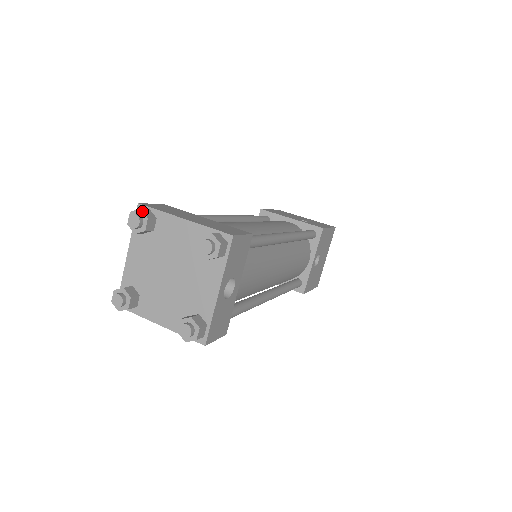
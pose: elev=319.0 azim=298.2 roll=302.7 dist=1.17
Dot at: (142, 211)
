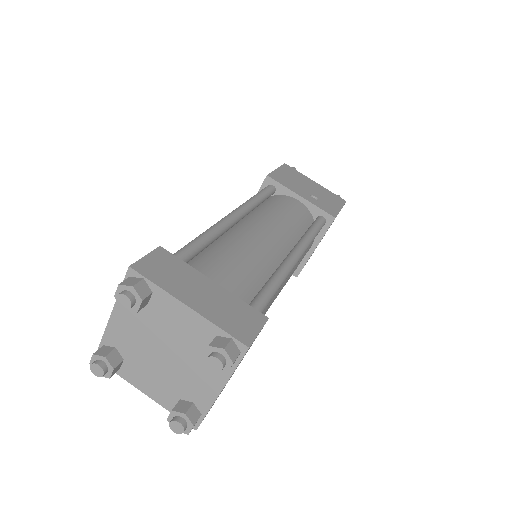
Dot at: (135, 290)
